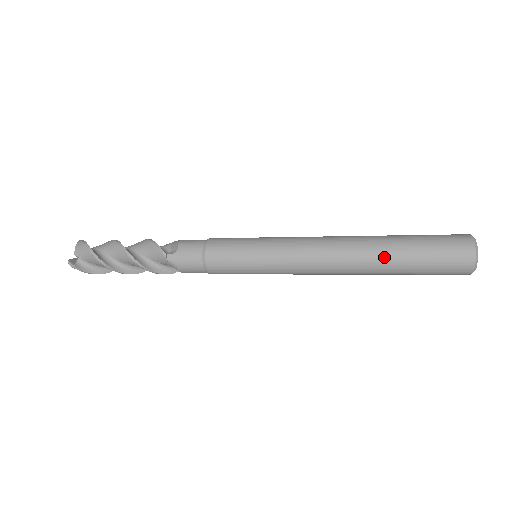
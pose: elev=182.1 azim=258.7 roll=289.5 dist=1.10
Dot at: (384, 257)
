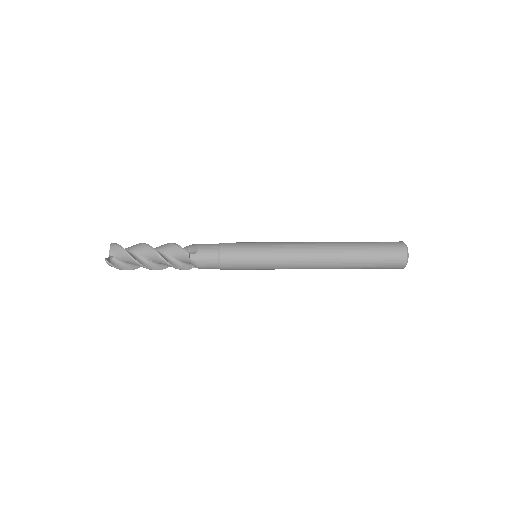
Dot at: (349, 256)
